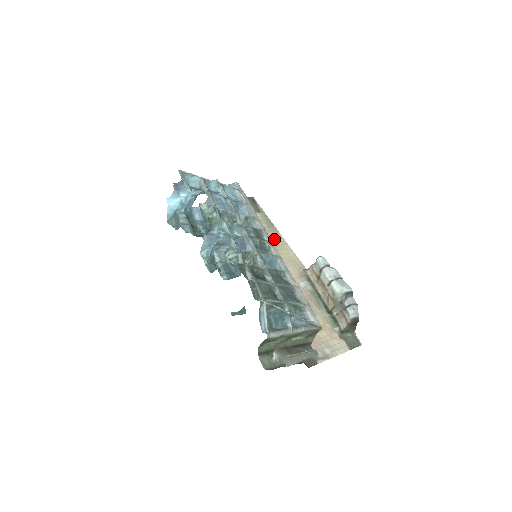
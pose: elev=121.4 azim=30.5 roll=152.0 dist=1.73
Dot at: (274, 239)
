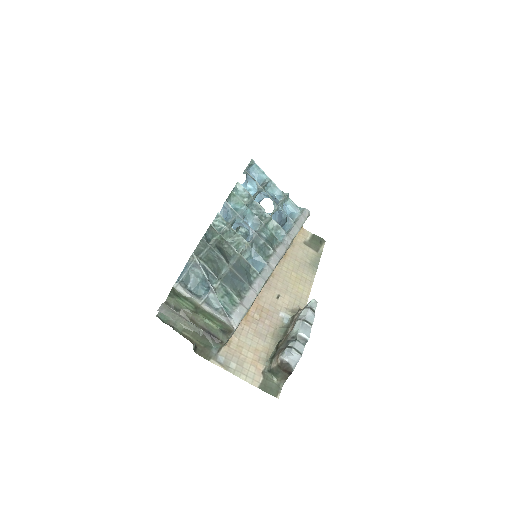
Dot at: (303, 273)
